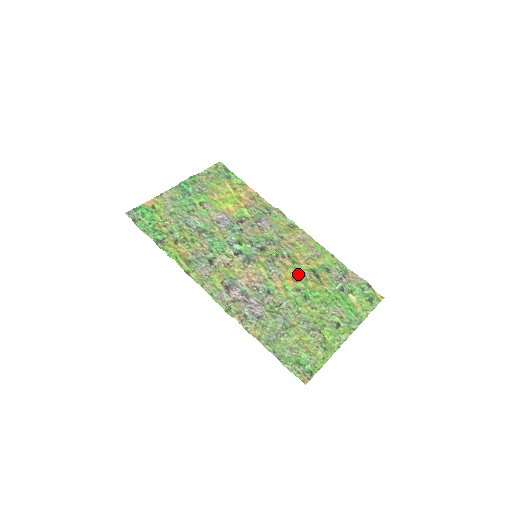
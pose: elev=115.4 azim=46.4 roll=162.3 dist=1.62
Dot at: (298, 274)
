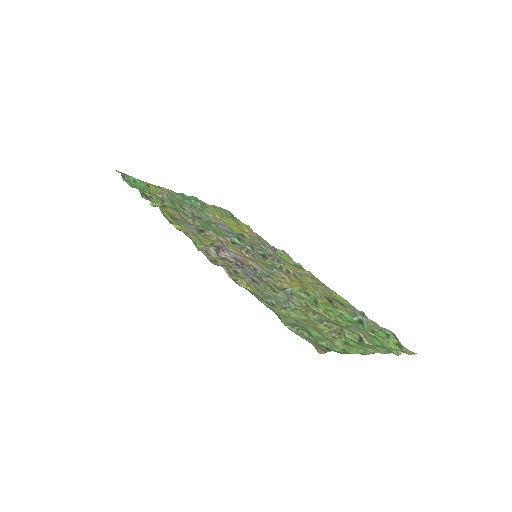
Dot at: occluded
